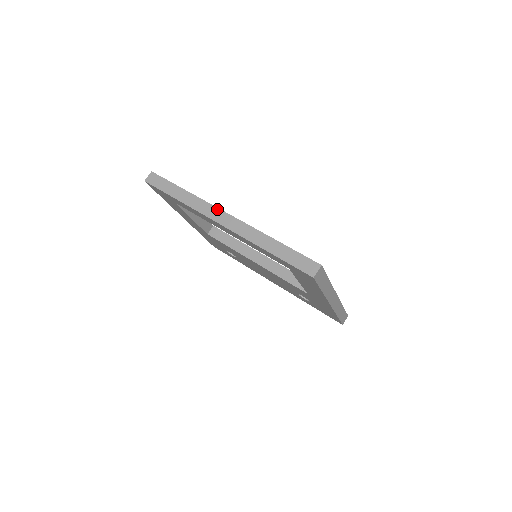
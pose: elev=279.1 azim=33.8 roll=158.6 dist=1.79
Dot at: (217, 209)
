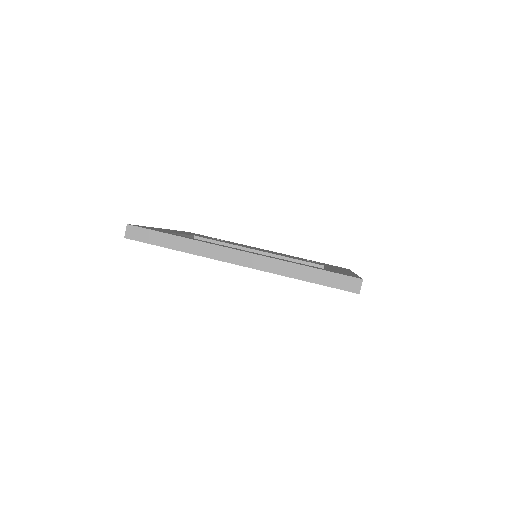
Dot at: (227, 249)
